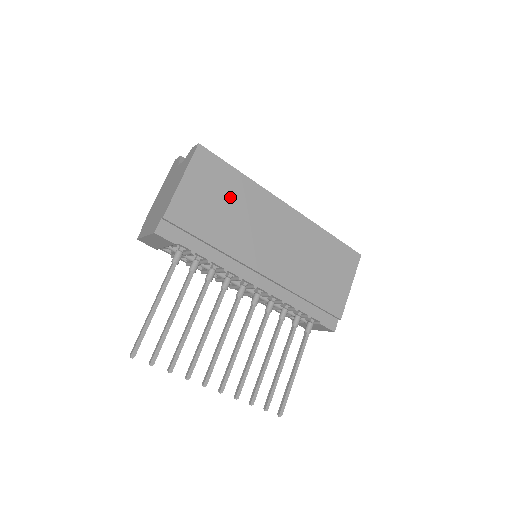
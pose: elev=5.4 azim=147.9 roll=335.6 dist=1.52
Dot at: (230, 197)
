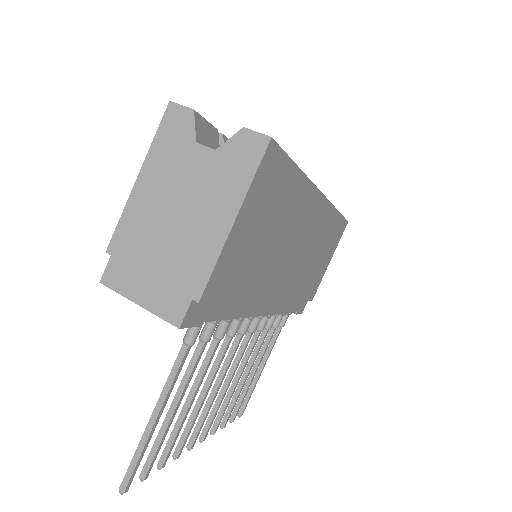
Dot at: (278, 217)
